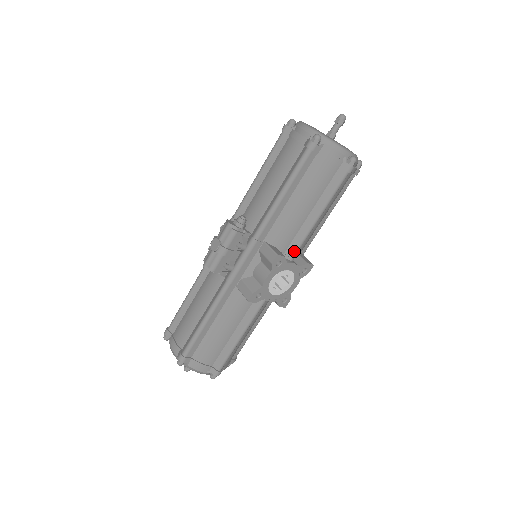
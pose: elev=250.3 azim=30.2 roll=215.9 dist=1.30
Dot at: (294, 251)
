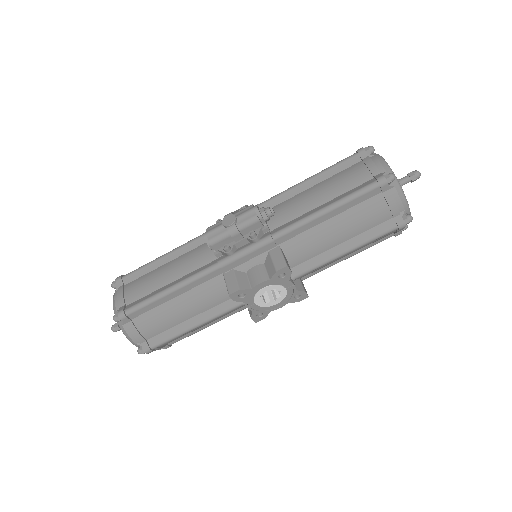
Dot at: (301, 272)
